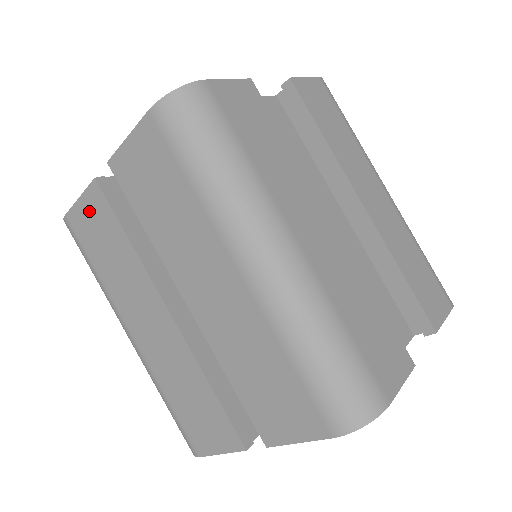
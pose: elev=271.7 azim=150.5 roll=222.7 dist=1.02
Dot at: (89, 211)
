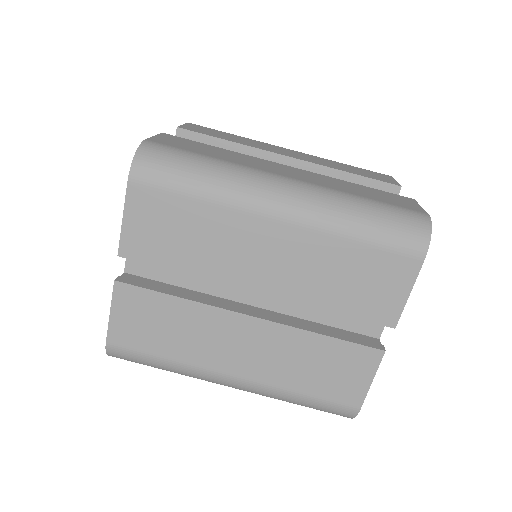
Dot at: (126, 313)
